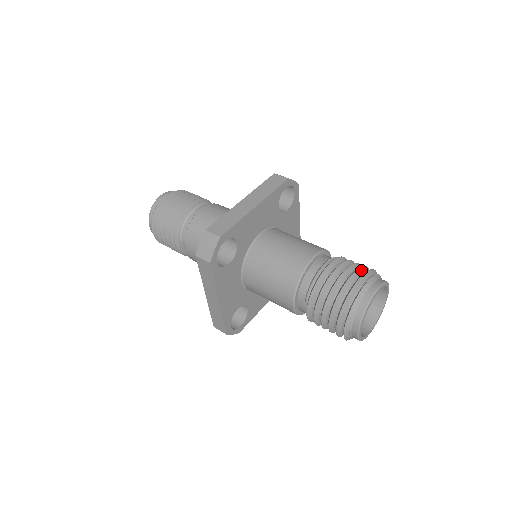
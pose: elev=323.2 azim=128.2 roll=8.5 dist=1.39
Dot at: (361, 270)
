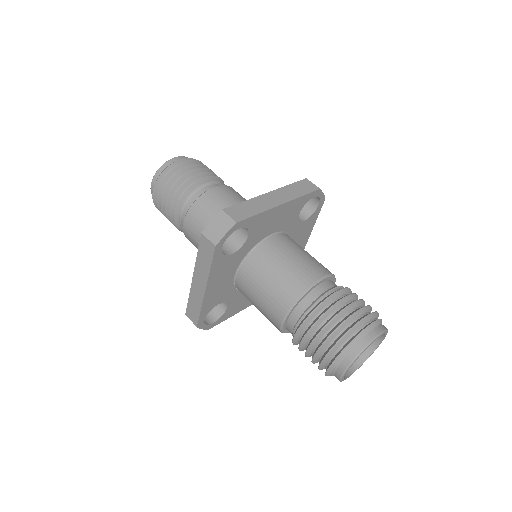
Dot at: (367, 309)
